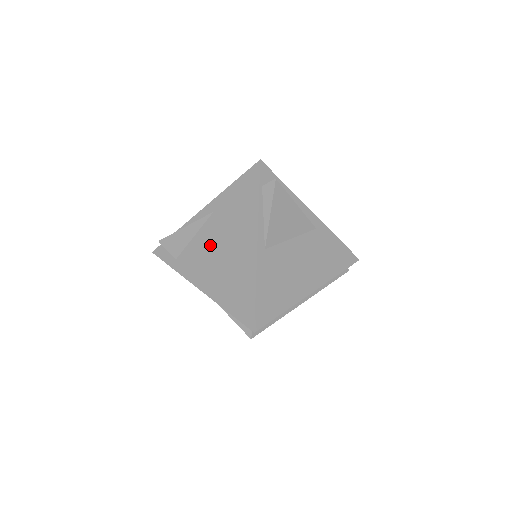
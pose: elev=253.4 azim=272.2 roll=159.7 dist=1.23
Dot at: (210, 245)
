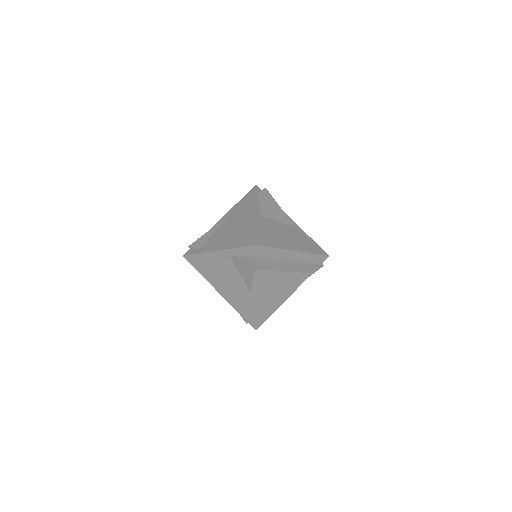
Dot at: (225, 229)
